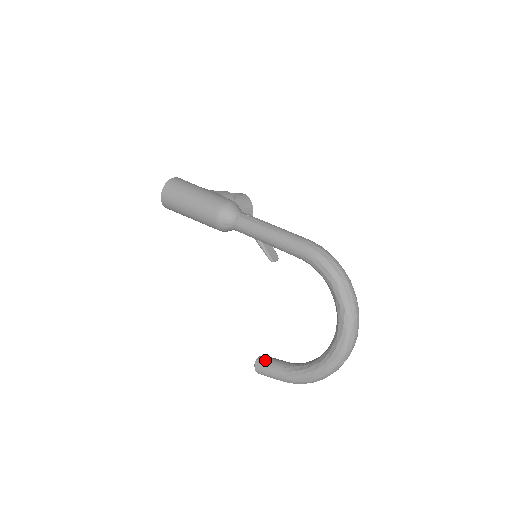
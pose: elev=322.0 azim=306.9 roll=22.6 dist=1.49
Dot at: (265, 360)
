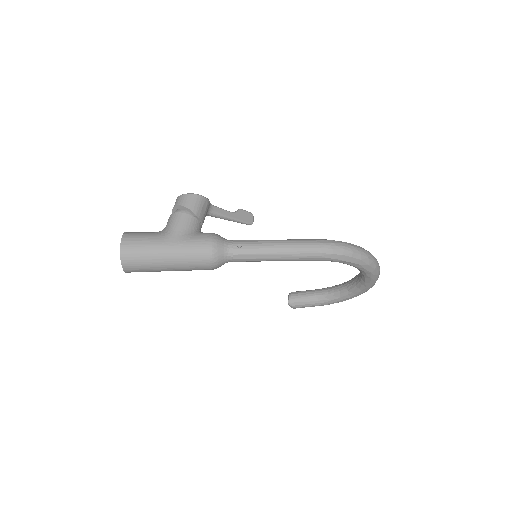
Dot at: (298, 301)
